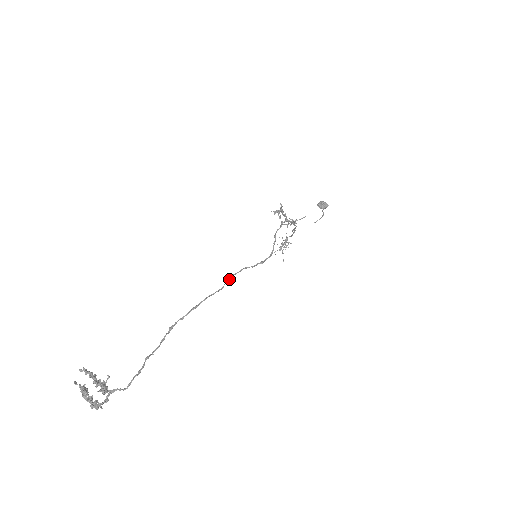
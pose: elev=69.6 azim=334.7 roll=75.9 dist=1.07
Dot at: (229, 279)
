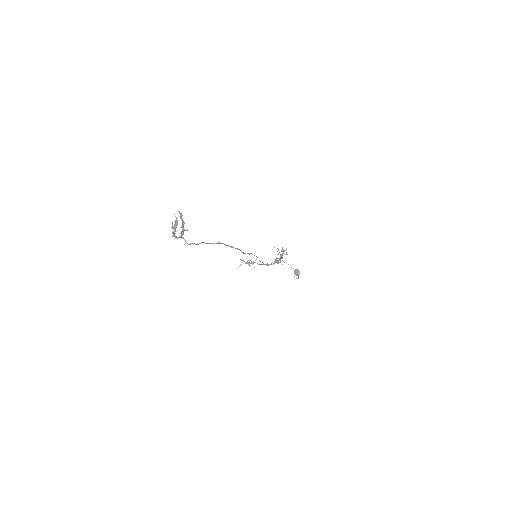
Dot at: (250, 253)
